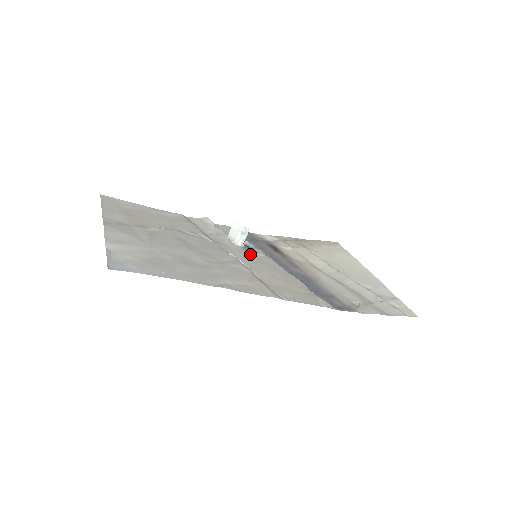
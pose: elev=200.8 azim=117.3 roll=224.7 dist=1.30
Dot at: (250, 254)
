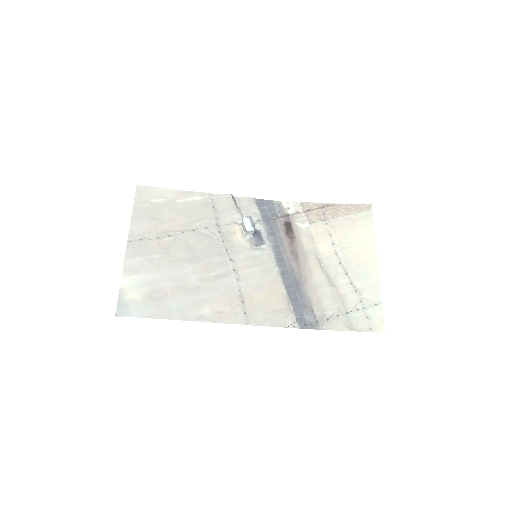
Dot at: (253, 251)
